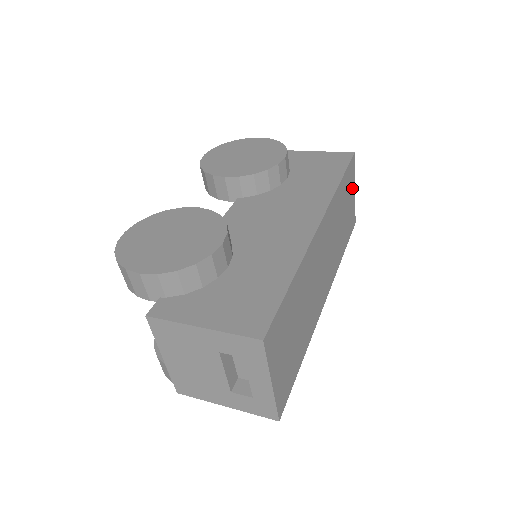
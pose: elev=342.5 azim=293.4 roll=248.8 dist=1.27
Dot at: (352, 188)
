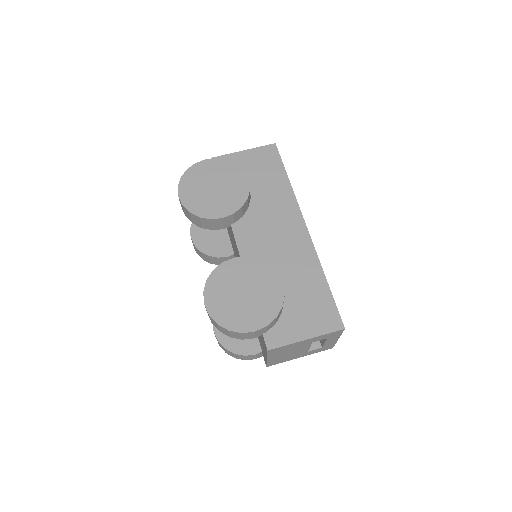
Dot at: occluded
